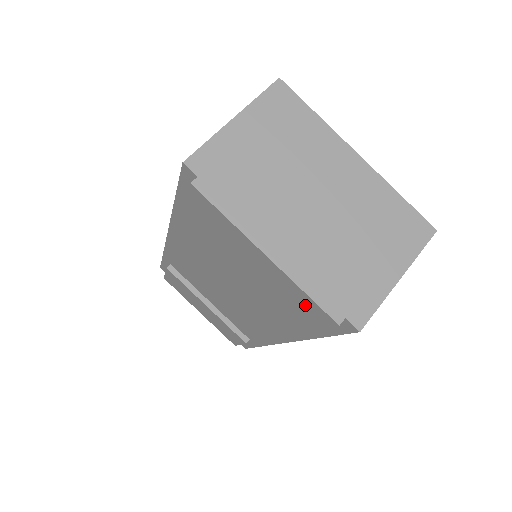
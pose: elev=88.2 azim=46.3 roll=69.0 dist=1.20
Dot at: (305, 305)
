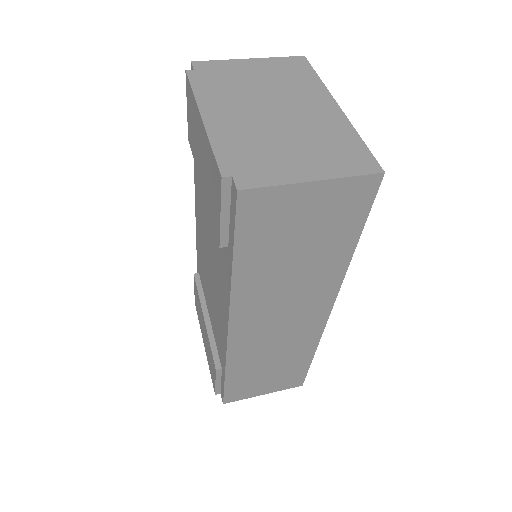
Dot at: (214, 175)
